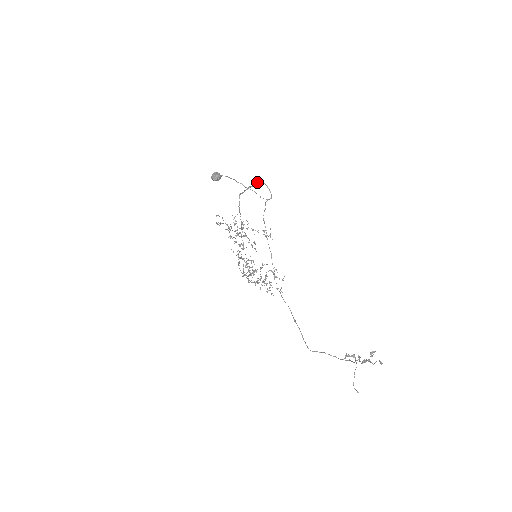
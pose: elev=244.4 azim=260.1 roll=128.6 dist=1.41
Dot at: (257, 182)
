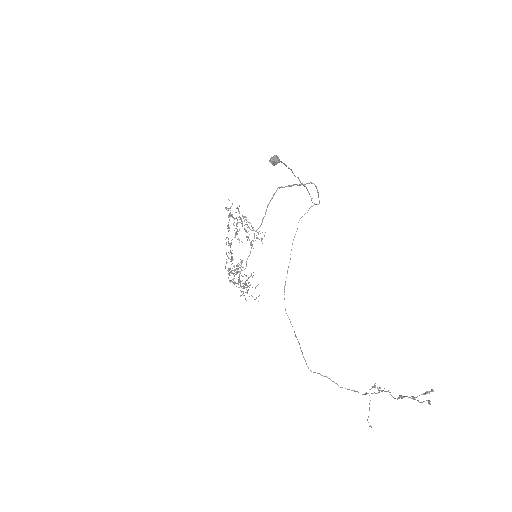
Dot at: occluded
